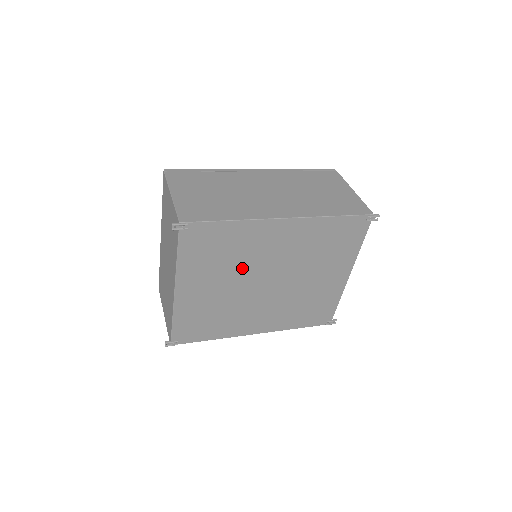
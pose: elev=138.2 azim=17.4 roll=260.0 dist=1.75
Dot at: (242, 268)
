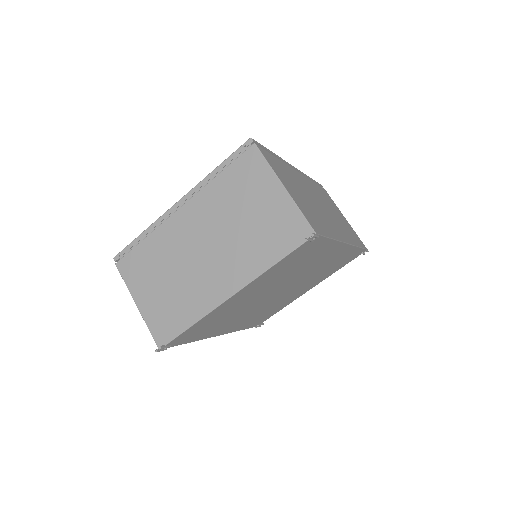
Dot at: (285, 279)
